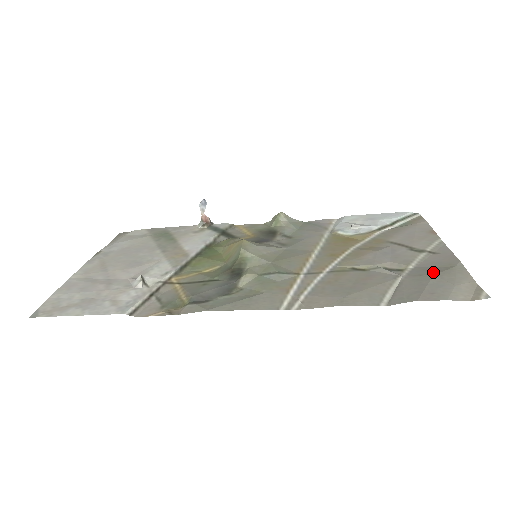
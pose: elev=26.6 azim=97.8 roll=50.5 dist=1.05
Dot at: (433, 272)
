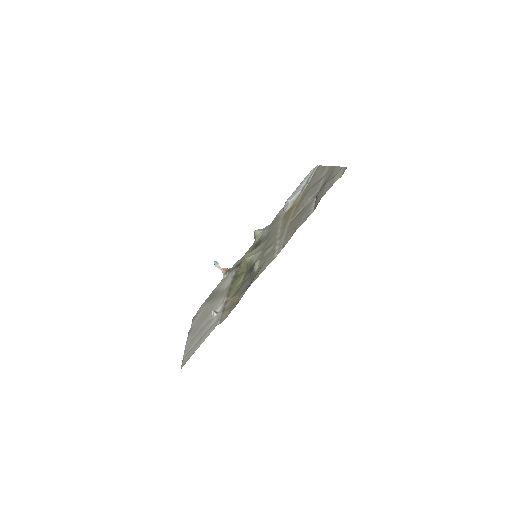
Dot at: (326, 182)
